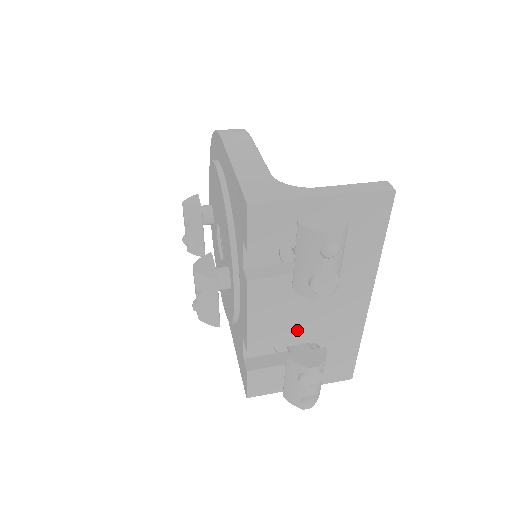
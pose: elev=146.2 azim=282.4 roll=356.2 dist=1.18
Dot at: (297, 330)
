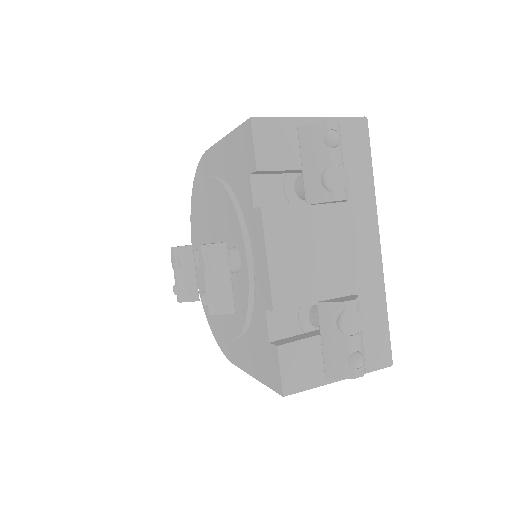
Dot at: (320, 281)
